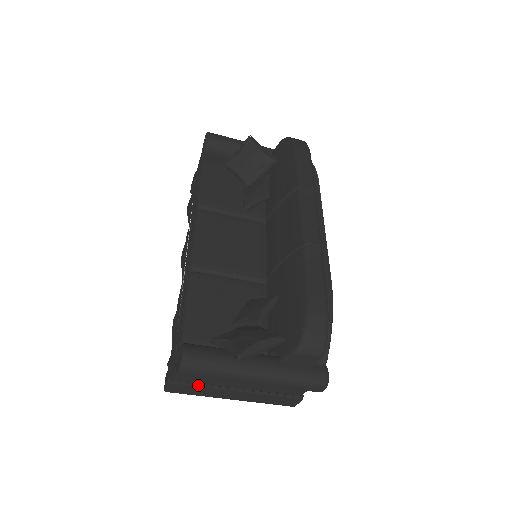
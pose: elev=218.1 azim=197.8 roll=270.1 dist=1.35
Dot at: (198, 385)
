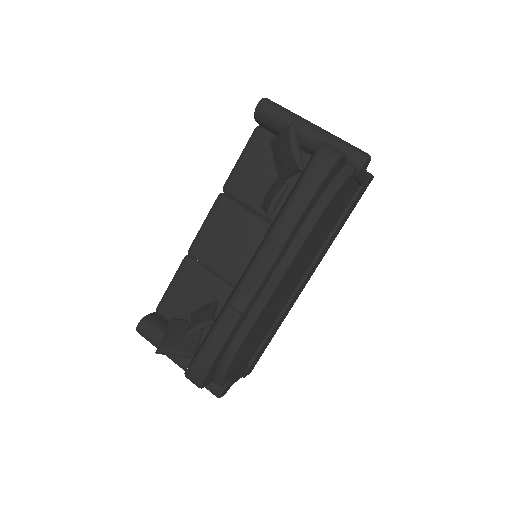
Dot at: occluded
